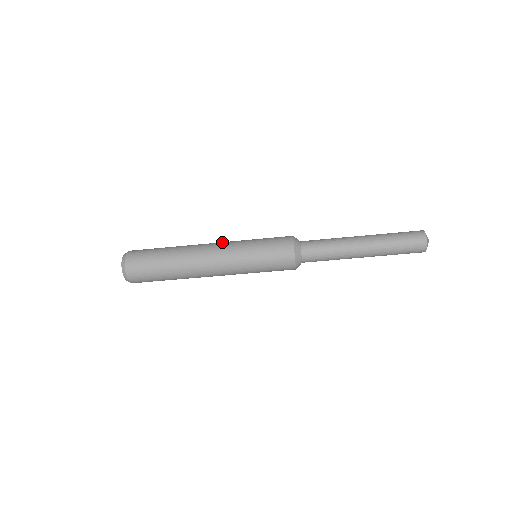
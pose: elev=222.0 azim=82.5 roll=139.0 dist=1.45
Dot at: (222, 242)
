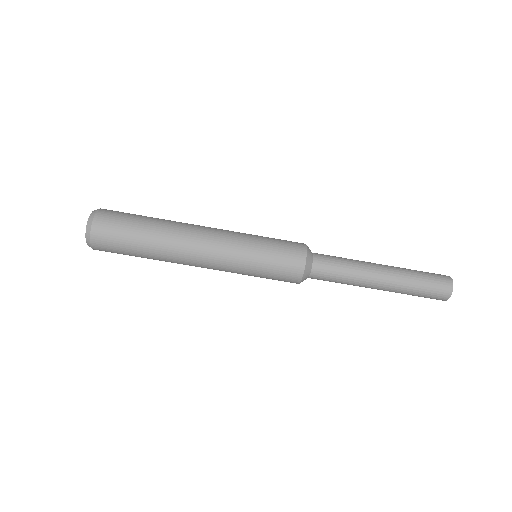
Dot at: occluded
